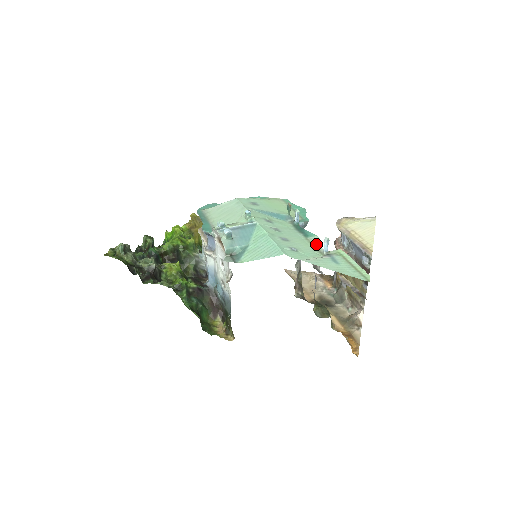
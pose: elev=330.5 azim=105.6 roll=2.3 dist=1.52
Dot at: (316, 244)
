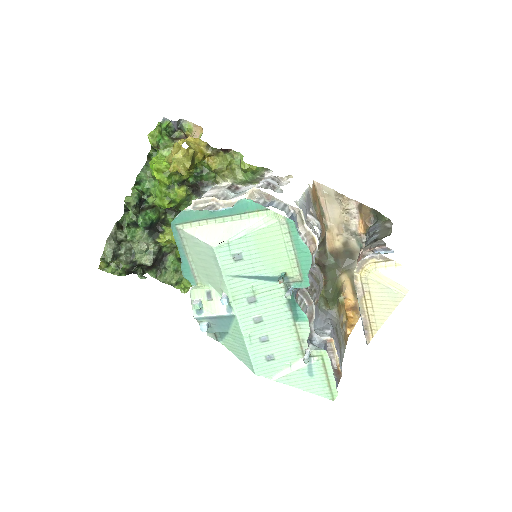
Dot at: (302, 336)
